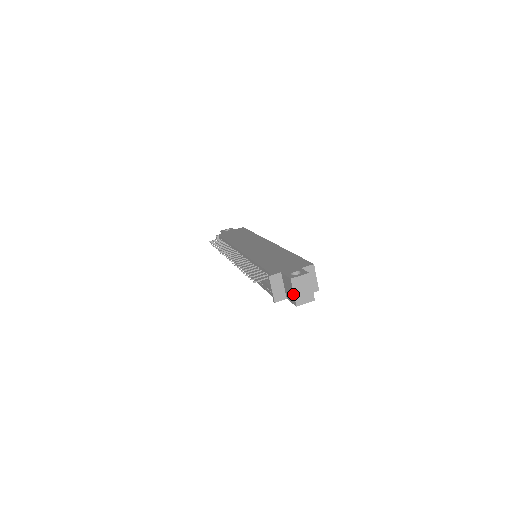
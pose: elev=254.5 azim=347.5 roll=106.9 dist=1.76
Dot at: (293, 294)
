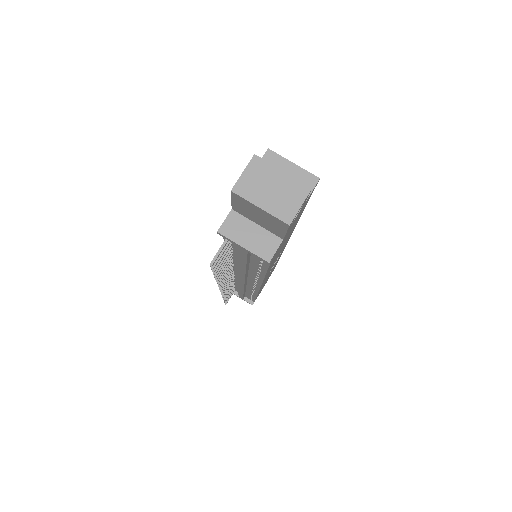
Dot at: (262, 212)
